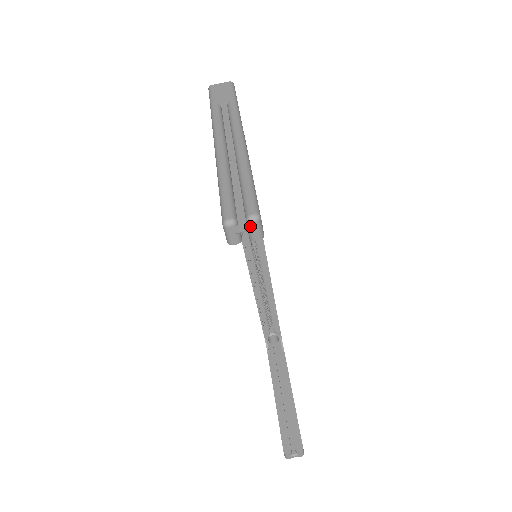
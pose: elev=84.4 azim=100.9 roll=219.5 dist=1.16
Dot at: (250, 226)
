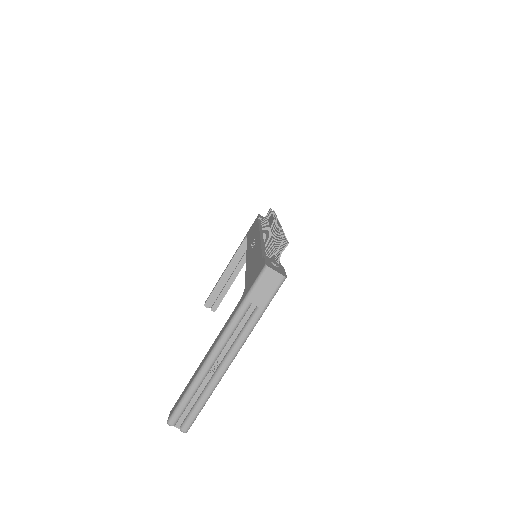
Dot at: (180, 429)
